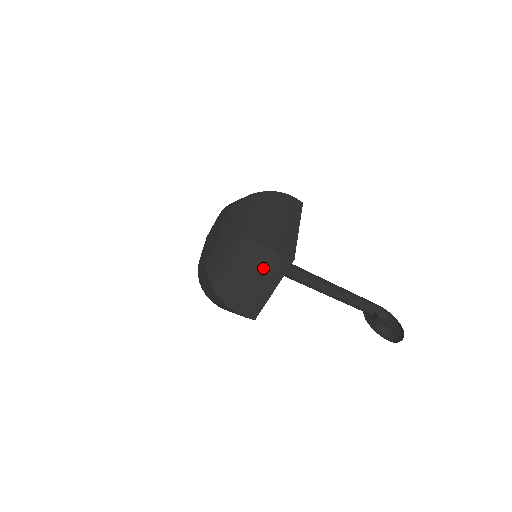
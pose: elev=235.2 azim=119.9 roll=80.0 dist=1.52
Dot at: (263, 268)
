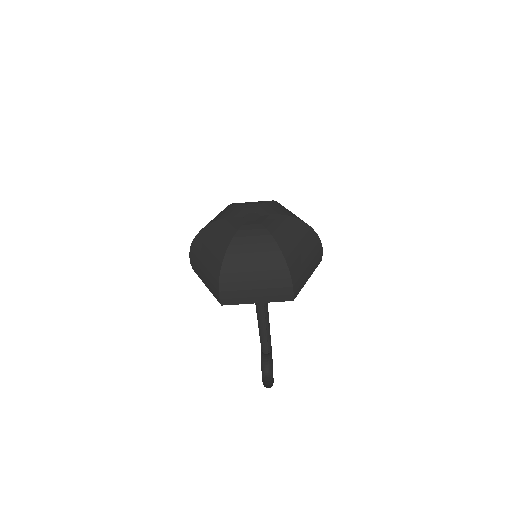
Dot at: (272, 286)
